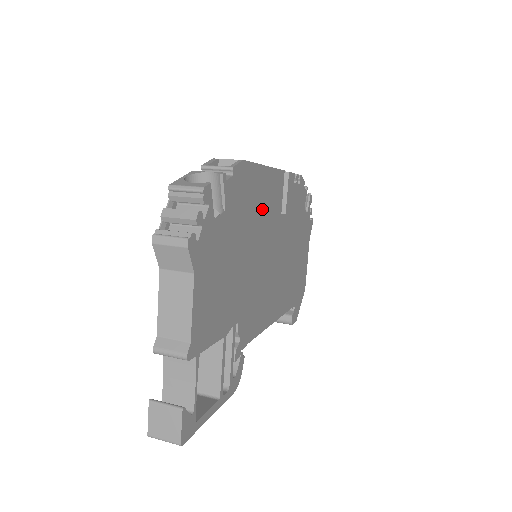
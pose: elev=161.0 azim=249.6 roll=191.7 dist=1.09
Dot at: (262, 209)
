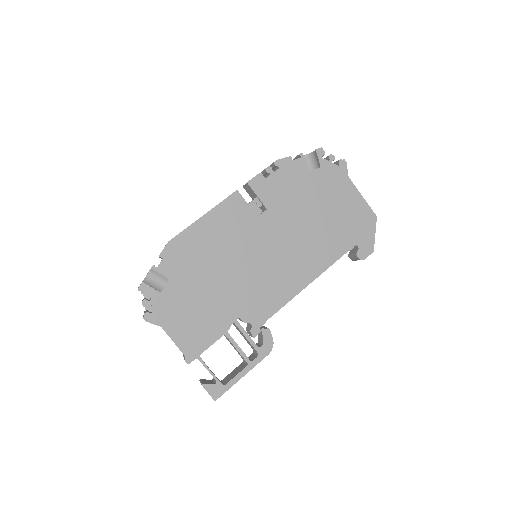
Dot at: (220, 240)
